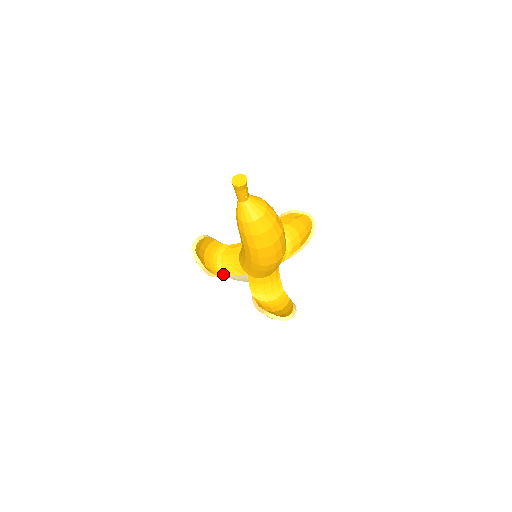
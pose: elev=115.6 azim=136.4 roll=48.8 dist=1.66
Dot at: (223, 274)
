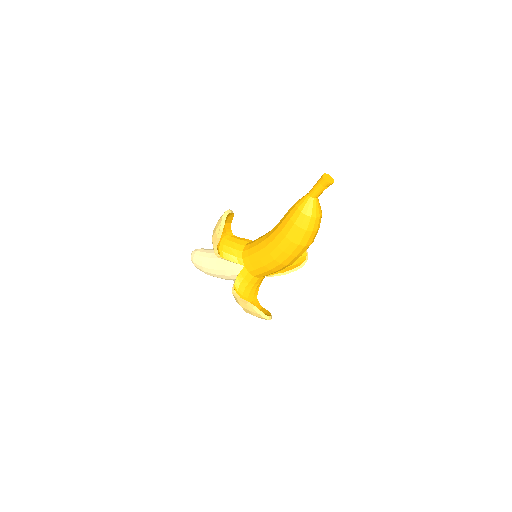
Dot at: (221, 255)
